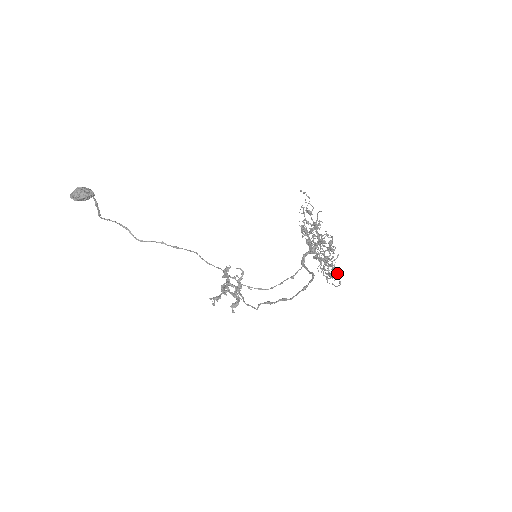
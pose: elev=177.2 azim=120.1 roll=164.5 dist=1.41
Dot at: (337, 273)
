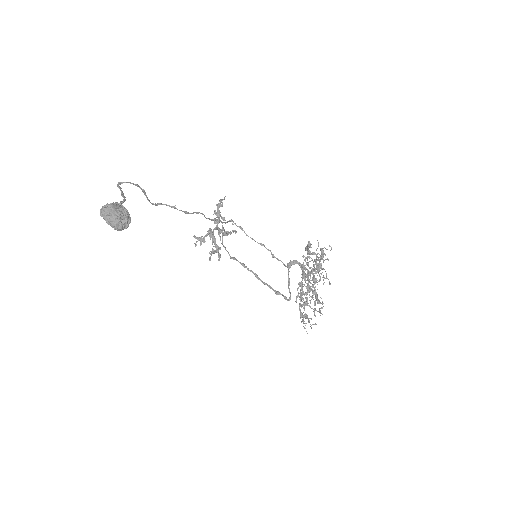
Dot at: (308, 303)
